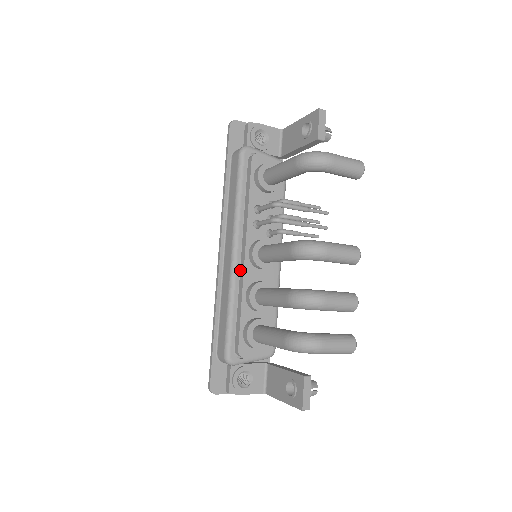
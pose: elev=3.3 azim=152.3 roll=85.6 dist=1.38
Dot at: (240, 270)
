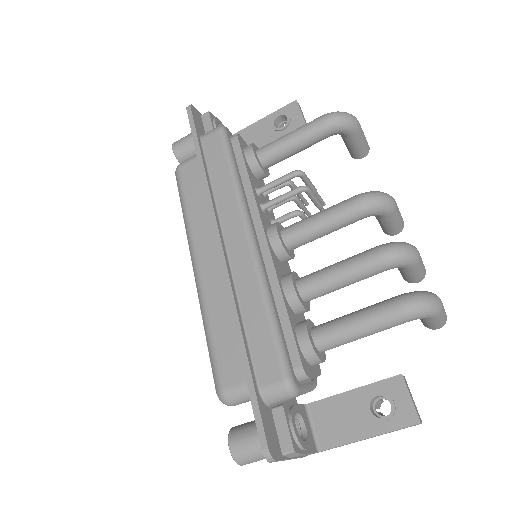
Dot at: (261, 260)
